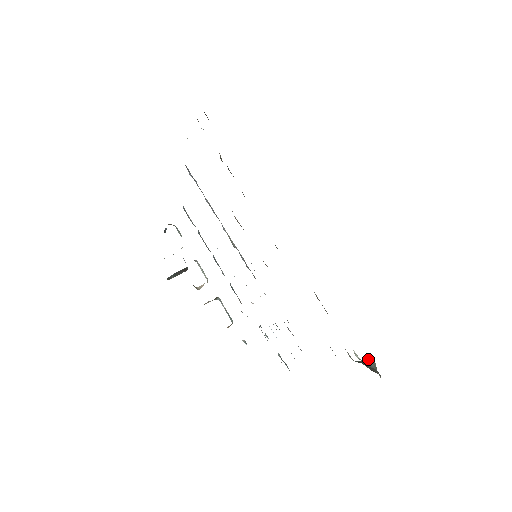
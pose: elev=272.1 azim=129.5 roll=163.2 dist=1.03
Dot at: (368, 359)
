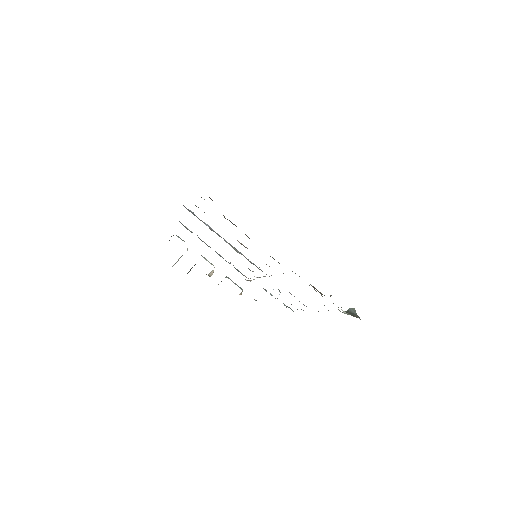
Dot at: (350, 308)
